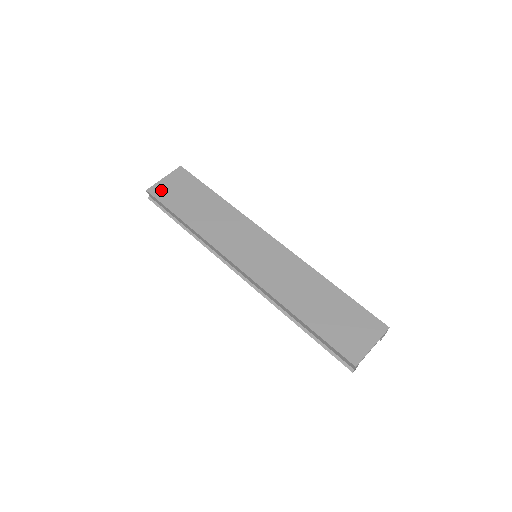
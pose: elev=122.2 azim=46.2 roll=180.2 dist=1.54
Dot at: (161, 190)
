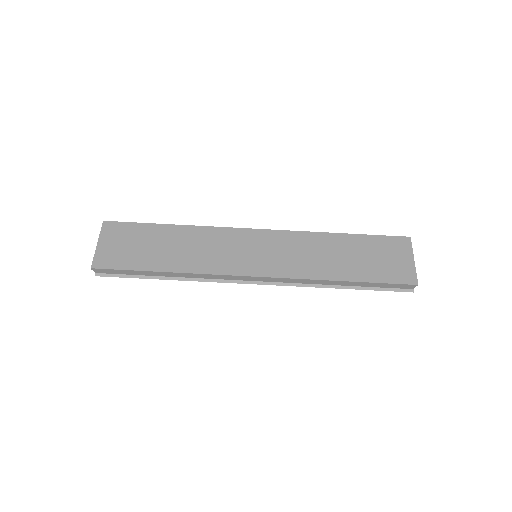
Dot at: (107, 257)
